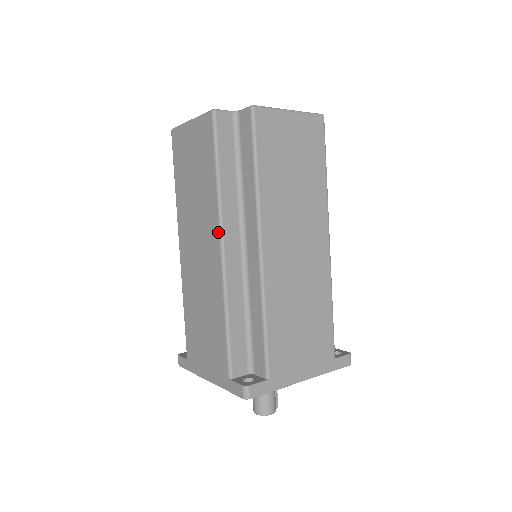
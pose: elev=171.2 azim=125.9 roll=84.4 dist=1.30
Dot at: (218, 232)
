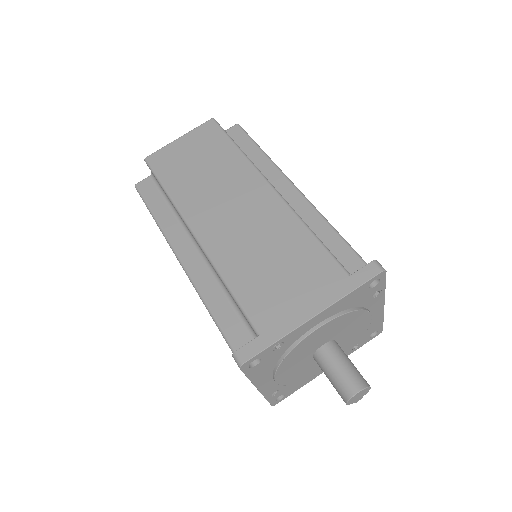
Dot at: (260, 176)
